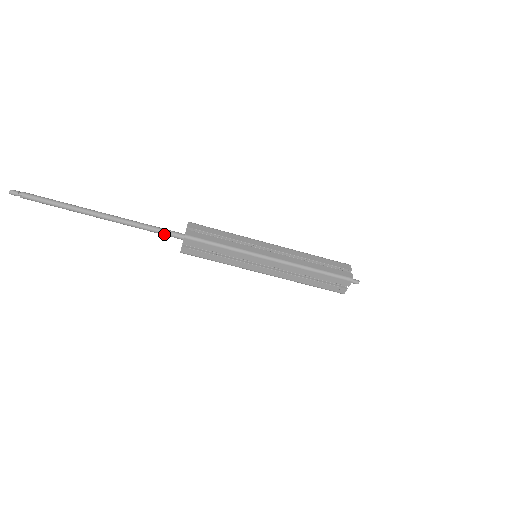
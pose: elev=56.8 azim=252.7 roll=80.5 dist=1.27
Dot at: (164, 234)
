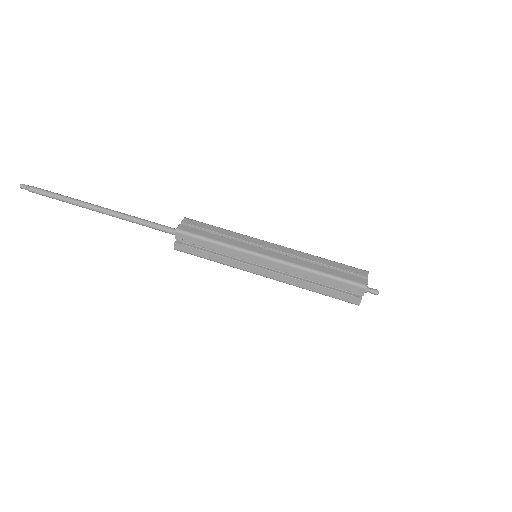
Dot at: (160, 225)
